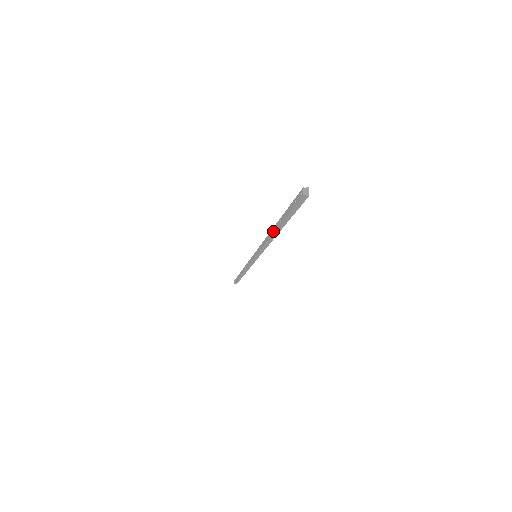
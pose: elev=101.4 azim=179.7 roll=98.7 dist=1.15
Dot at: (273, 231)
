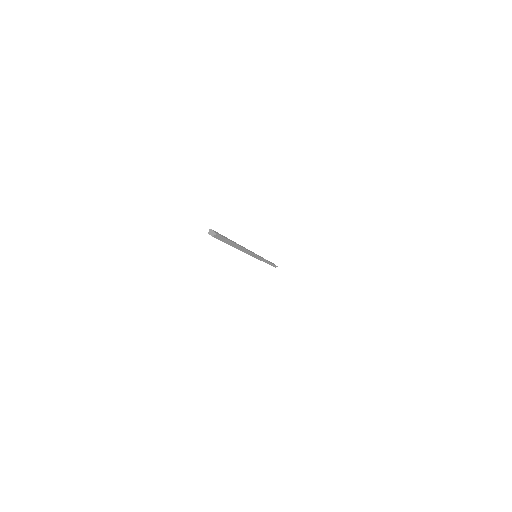
Dot at: occluded
